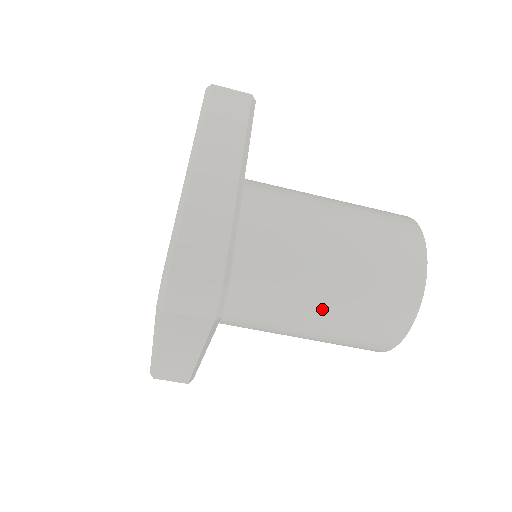
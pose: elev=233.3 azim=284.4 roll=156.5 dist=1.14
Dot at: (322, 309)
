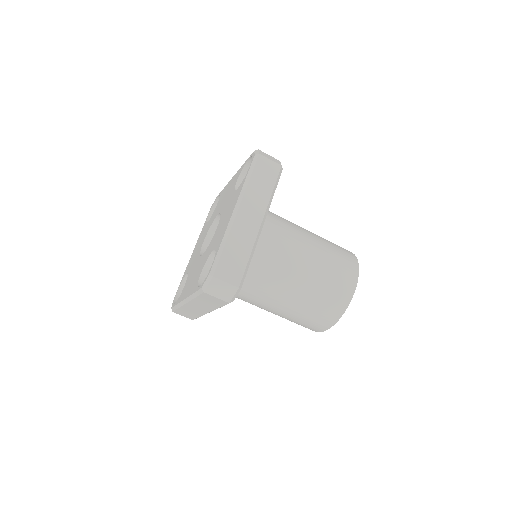
Dot at: (287, 302)
